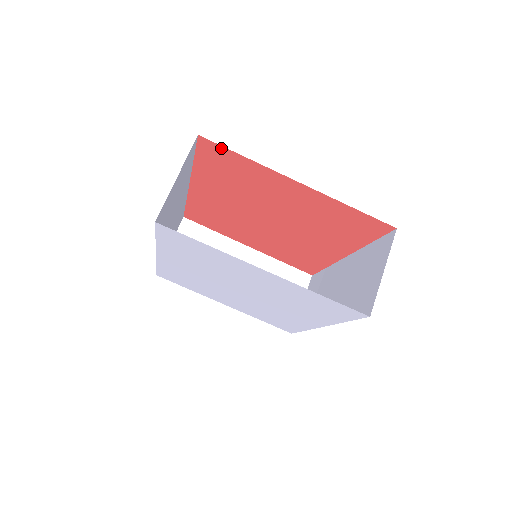
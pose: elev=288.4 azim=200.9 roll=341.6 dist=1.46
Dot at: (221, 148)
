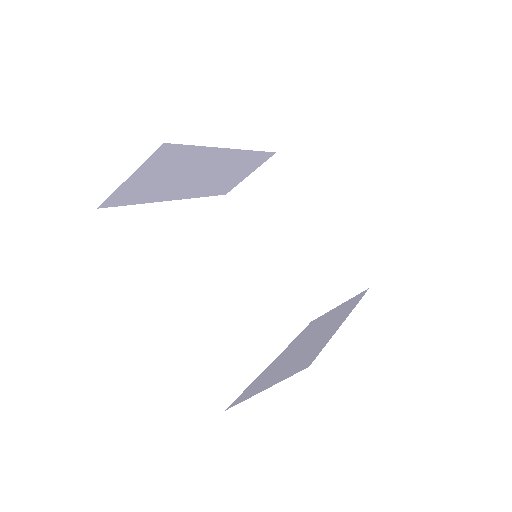
Dot at: occluded
